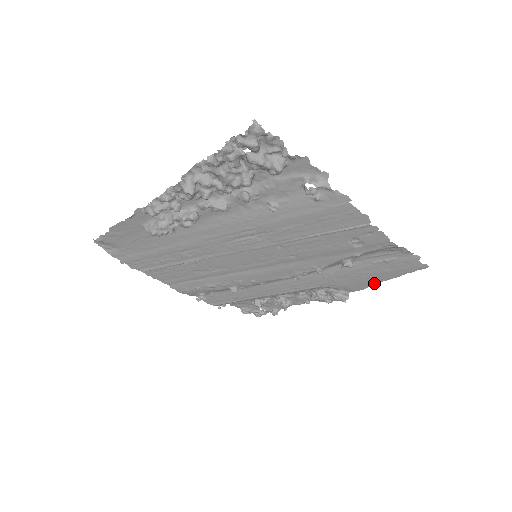
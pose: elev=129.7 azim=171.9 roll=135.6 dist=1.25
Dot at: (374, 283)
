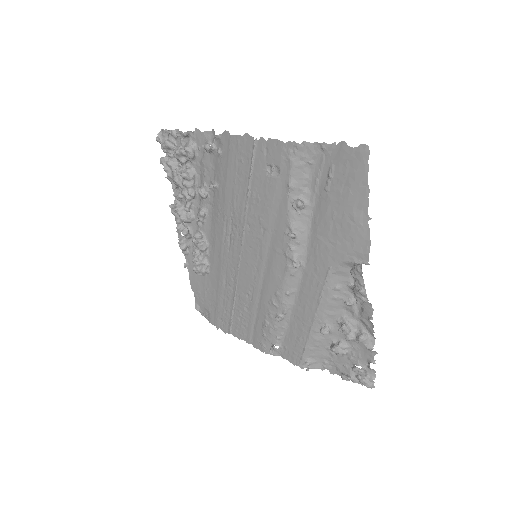
Dot at: (365, 223)
